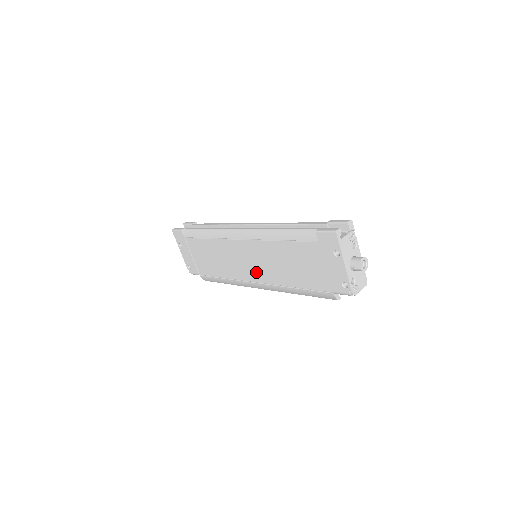
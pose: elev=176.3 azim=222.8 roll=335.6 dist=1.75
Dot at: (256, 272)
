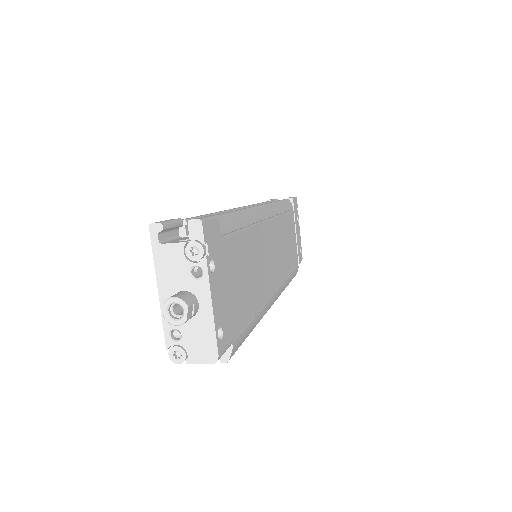
Dot at: occluded
